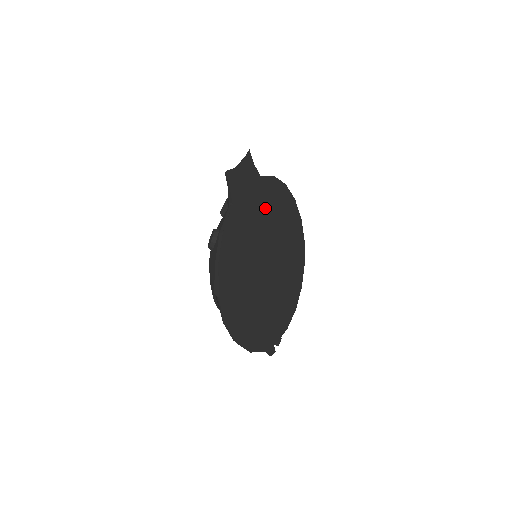
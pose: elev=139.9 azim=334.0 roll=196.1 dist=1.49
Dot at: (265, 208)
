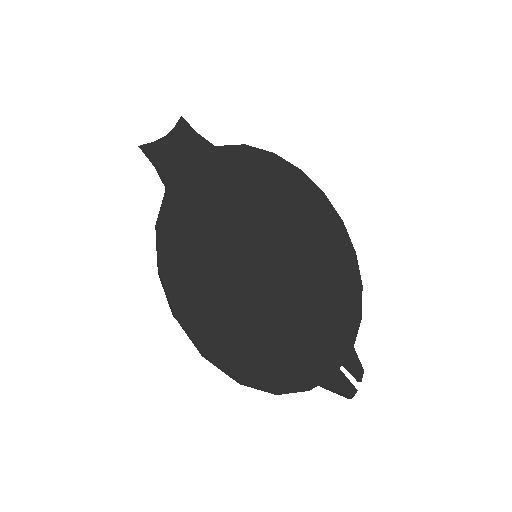
Dot at: (240, 186)
